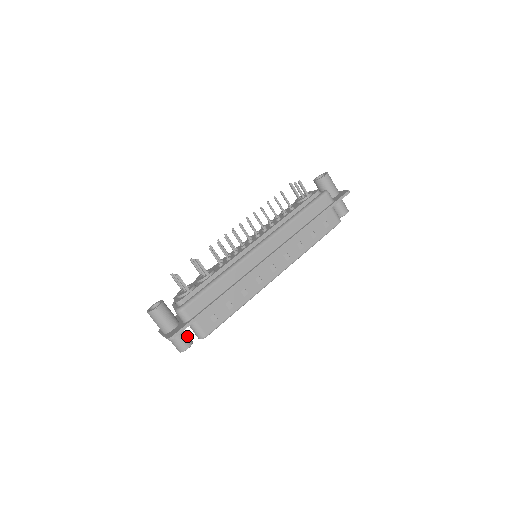
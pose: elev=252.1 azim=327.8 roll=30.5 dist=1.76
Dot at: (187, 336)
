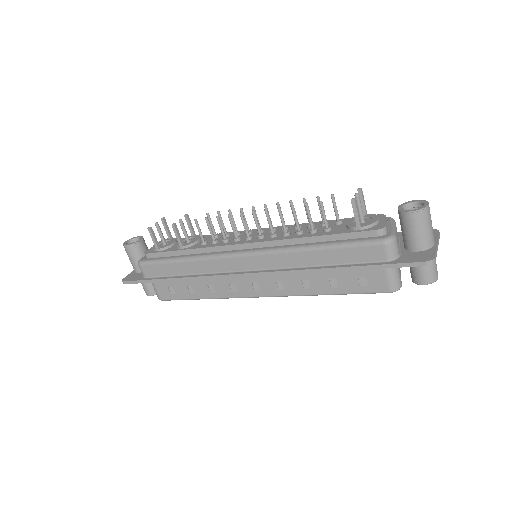
Dot at: occluded
